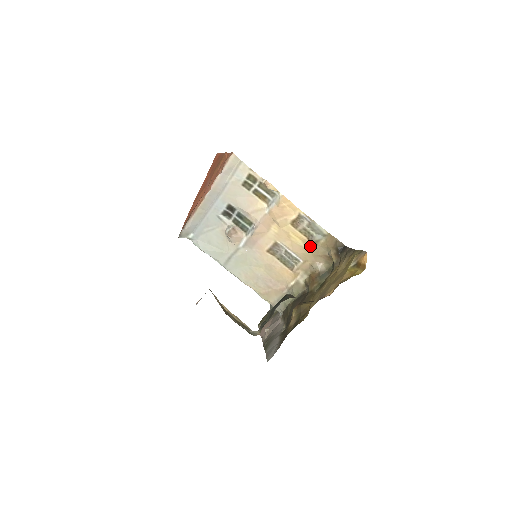
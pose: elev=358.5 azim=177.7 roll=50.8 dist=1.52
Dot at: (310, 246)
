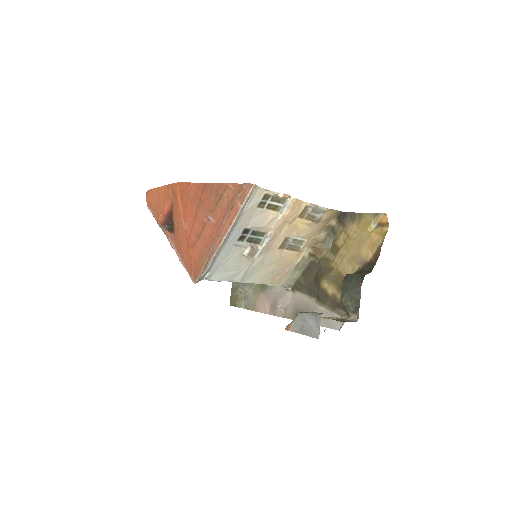
Dot at: (313, 226)
